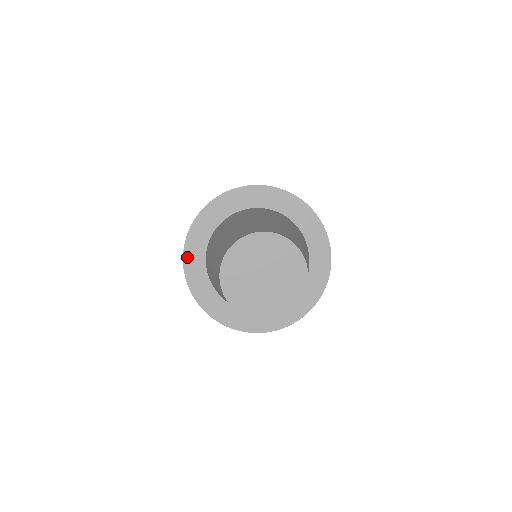
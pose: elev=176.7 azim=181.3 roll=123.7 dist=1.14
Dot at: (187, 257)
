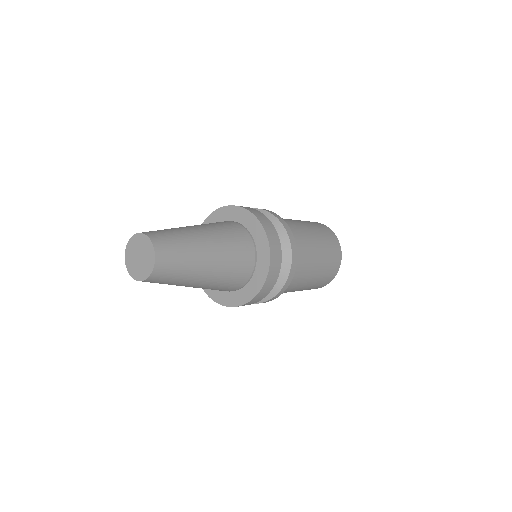
Dot at: occluded
